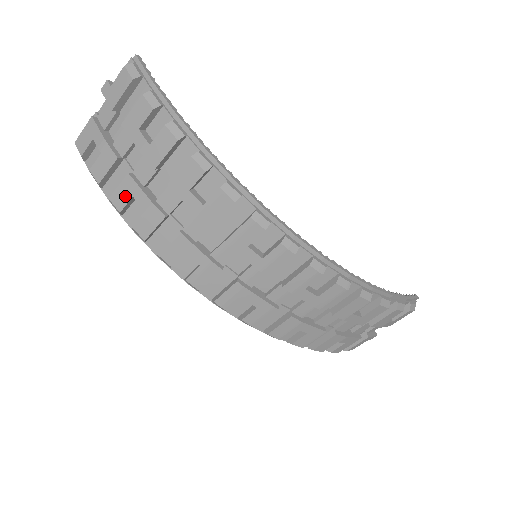
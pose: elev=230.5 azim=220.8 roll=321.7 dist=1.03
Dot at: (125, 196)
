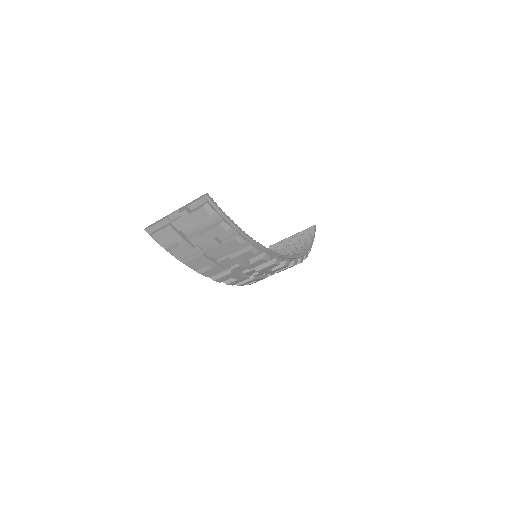
Dot at: (198, 263)
